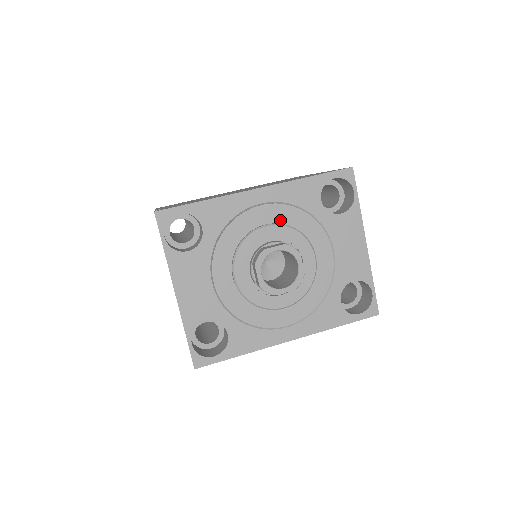
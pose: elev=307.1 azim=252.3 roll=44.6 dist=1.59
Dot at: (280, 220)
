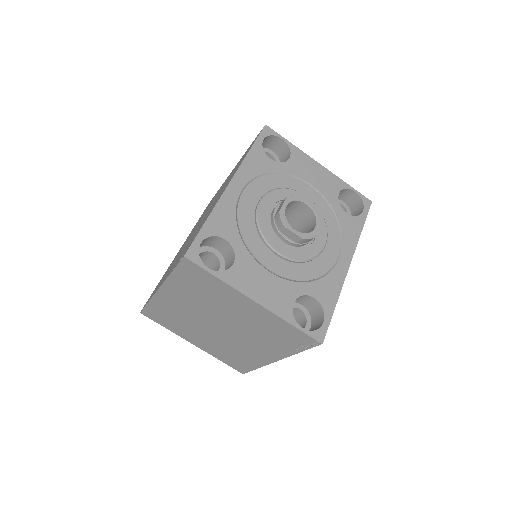
Dot at: (263, 192)
